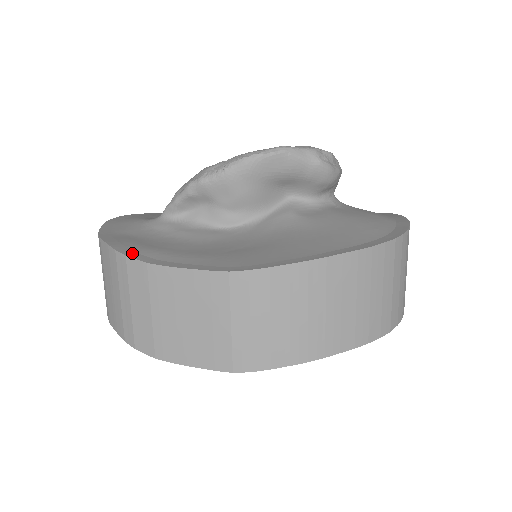
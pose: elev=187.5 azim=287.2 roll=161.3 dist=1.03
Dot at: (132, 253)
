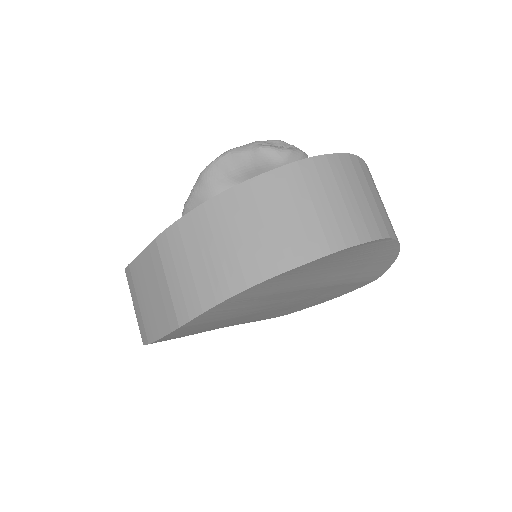
Dot at: occluded
